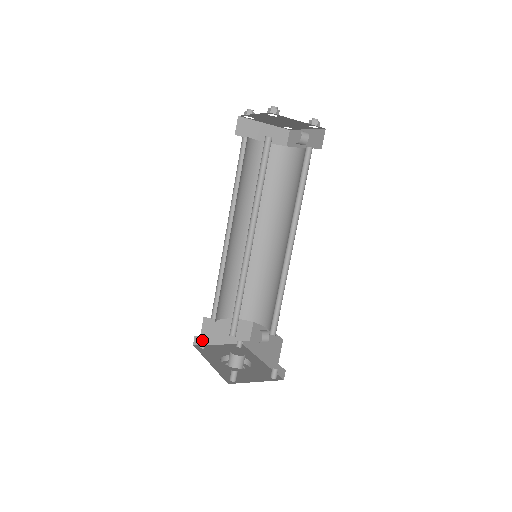
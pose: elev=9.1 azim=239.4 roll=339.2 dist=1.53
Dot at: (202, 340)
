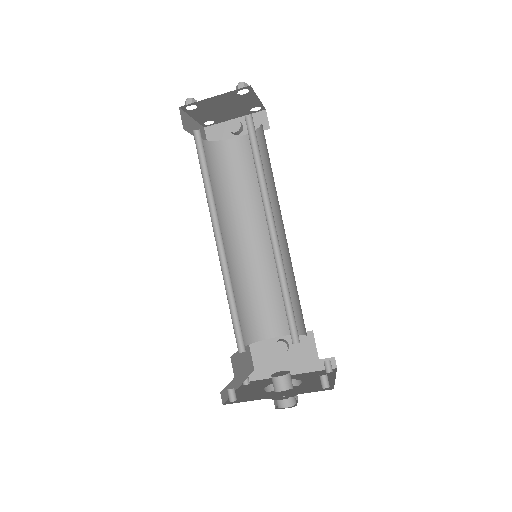
Dot at: (237, 387)
